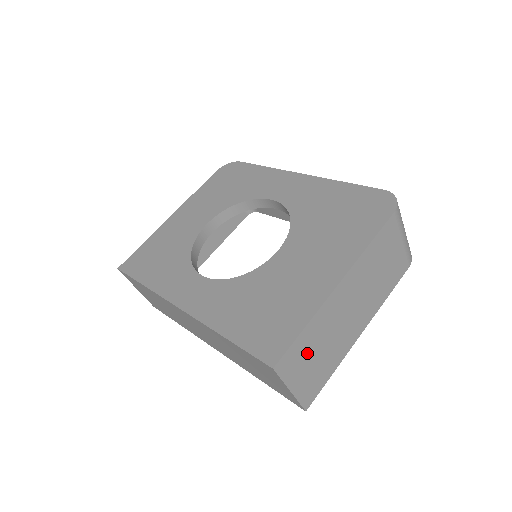
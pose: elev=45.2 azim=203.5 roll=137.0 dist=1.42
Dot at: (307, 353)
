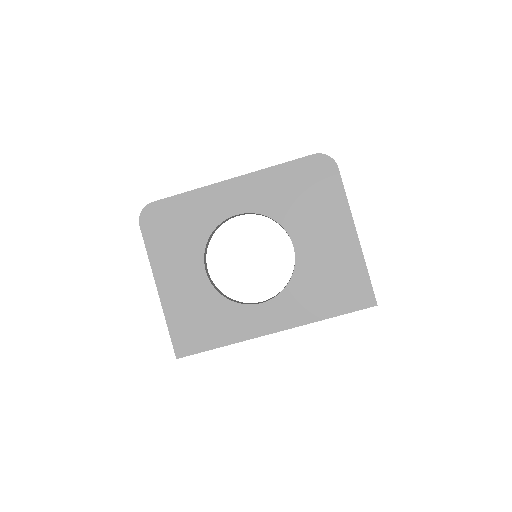
Dot at: occluded
